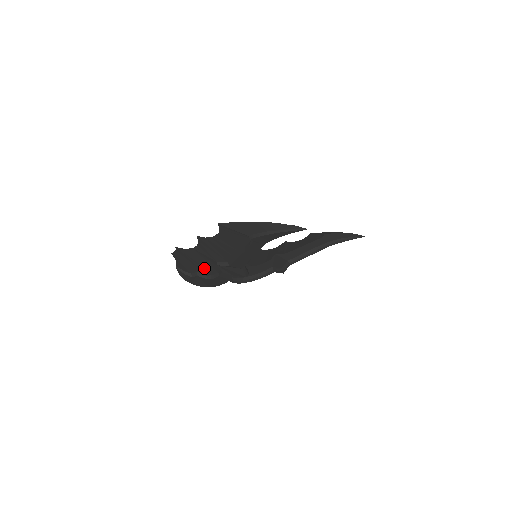
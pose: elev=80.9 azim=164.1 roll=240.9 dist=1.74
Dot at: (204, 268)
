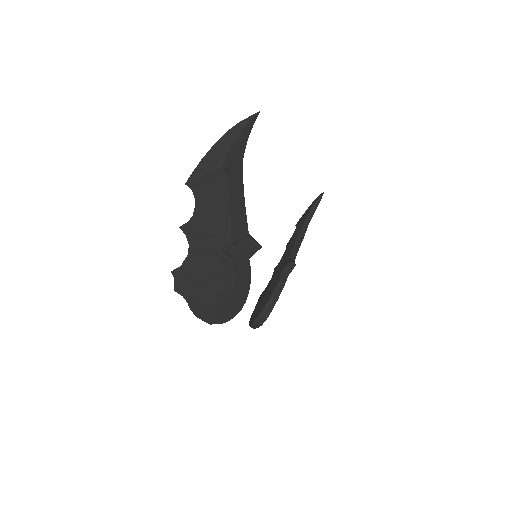
Dot at: (217, 278)
